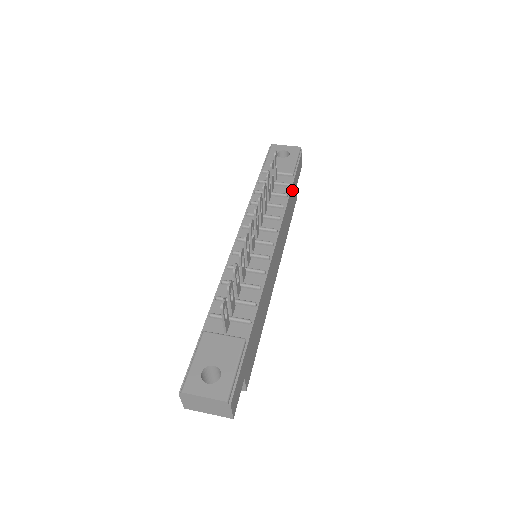
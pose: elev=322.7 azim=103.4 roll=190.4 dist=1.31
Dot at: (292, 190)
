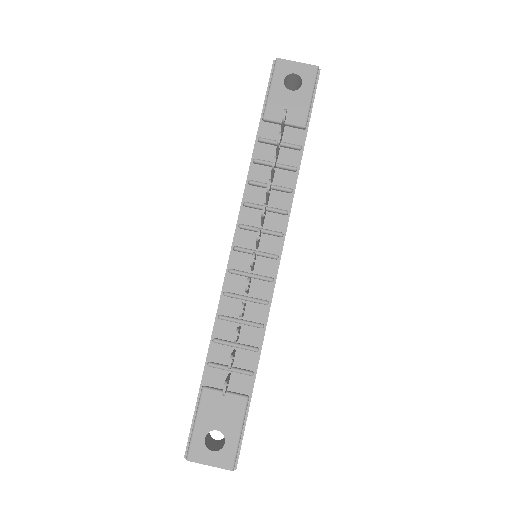
Dot at: occluded
